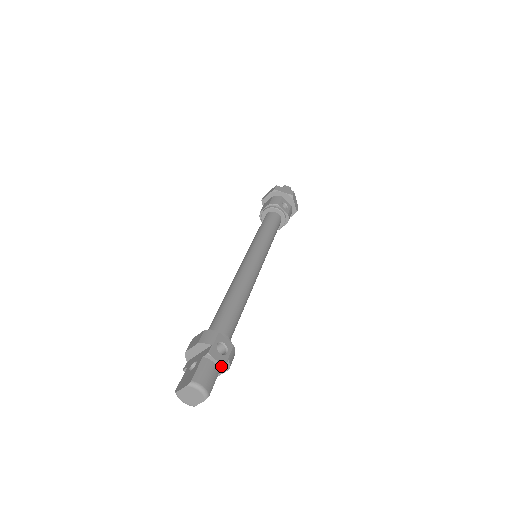
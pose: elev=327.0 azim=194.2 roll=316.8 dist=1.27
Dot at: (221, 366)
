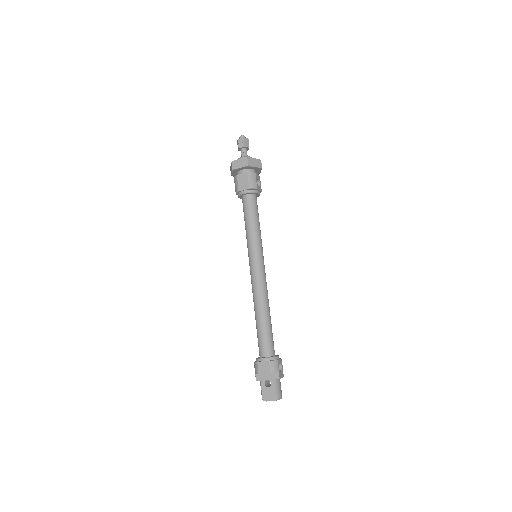
Dot at: occluded
